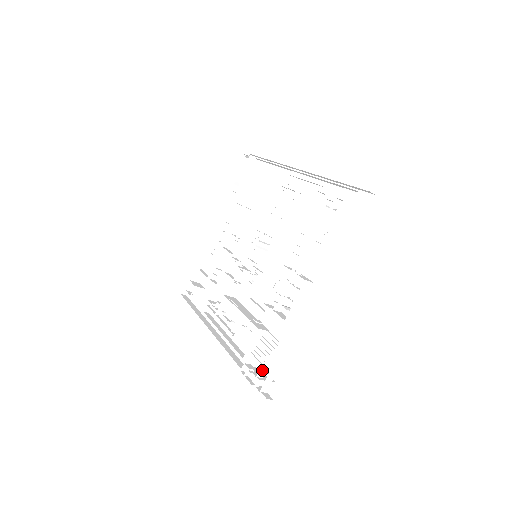
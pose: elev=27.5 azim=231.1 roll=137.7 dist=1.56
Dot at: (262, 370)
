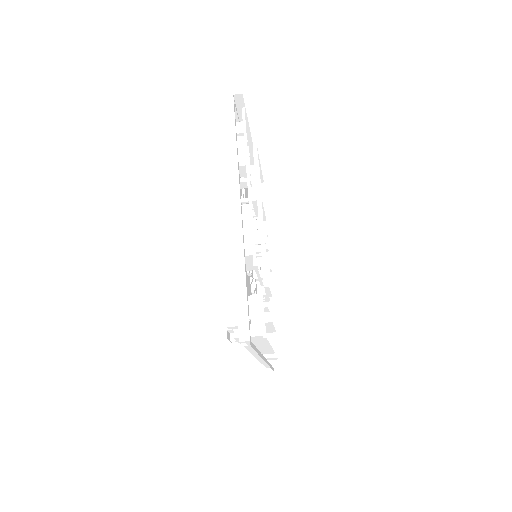
Dot at: (231, 316)
